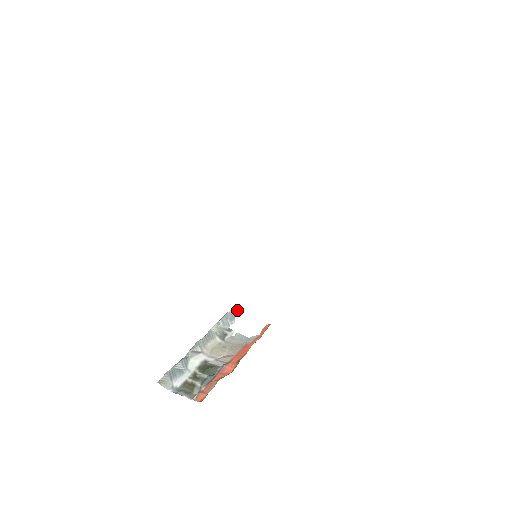
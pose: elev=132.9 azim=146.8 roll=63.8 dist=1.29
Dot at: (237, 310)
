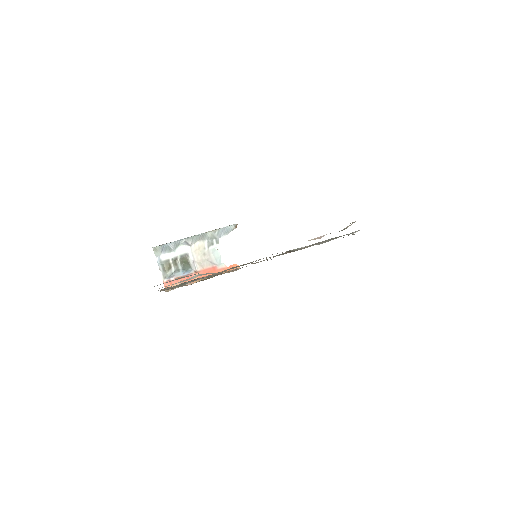
Dot at: occluded
